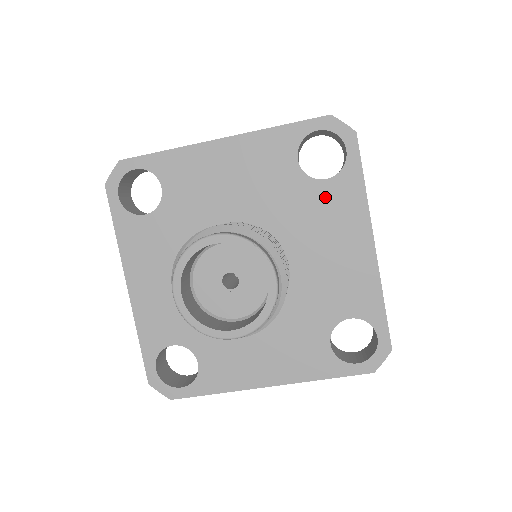
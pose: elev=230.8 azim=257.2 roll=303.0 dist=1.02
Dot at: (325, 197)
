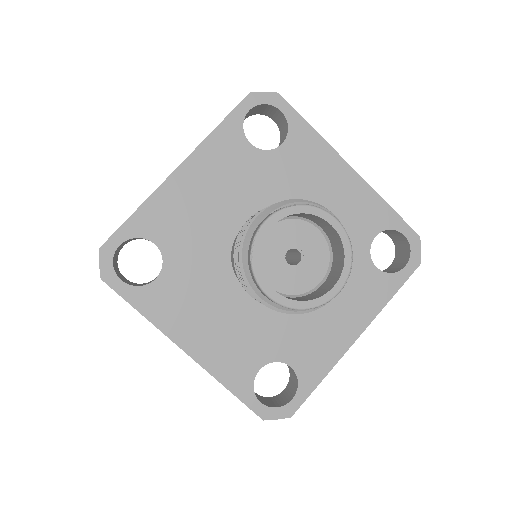
Dot at: (364, 276)
